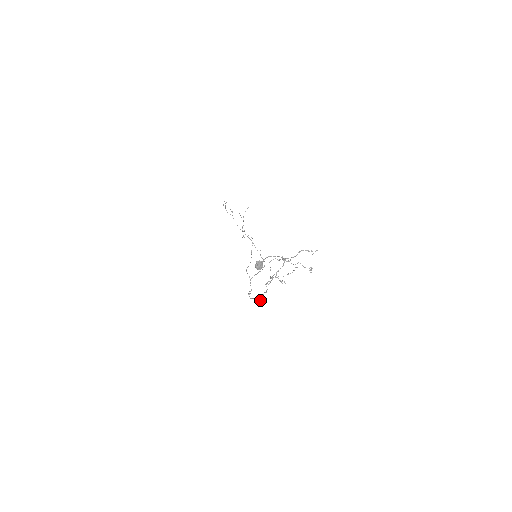
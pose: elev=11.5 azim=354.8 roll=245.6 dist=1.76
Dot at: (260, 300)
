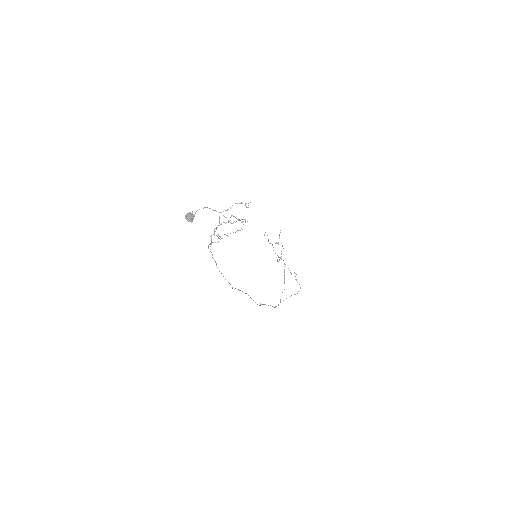
Dot at: occluded
